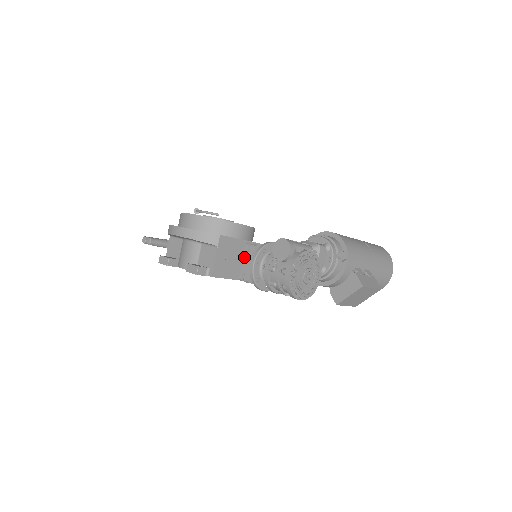
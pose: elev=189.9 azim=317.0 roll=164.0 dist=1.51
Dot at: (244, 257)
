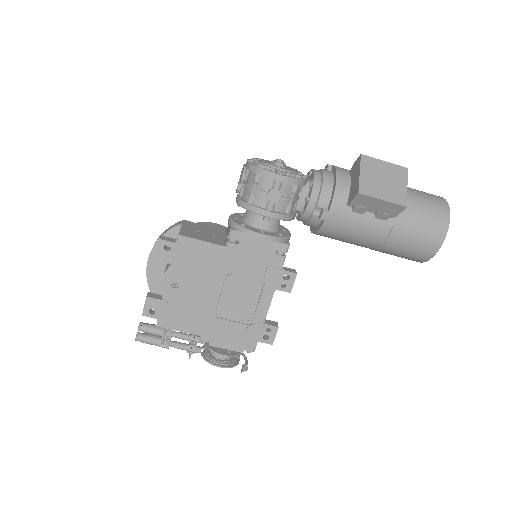
Dot at: (226, 235)
